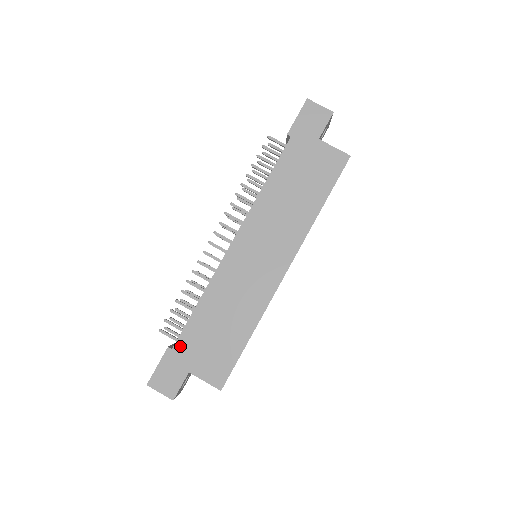
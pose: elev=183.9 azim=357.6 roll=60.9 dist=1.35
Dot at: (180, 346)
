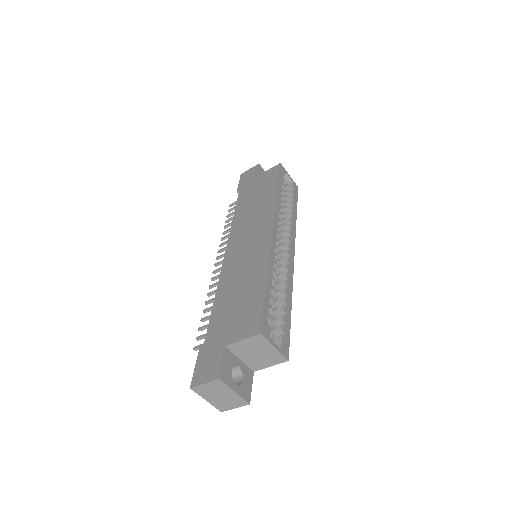
Dot at: (210, 336)
